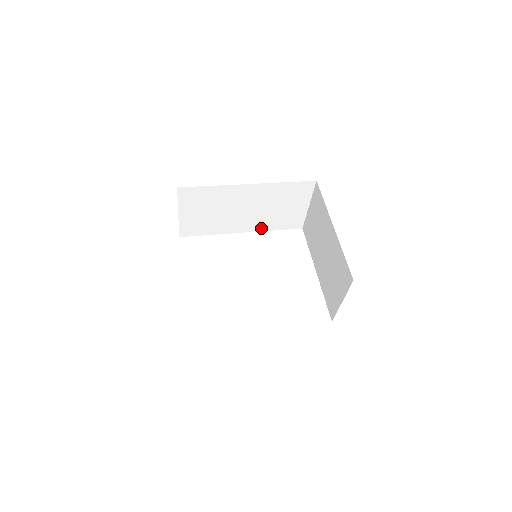
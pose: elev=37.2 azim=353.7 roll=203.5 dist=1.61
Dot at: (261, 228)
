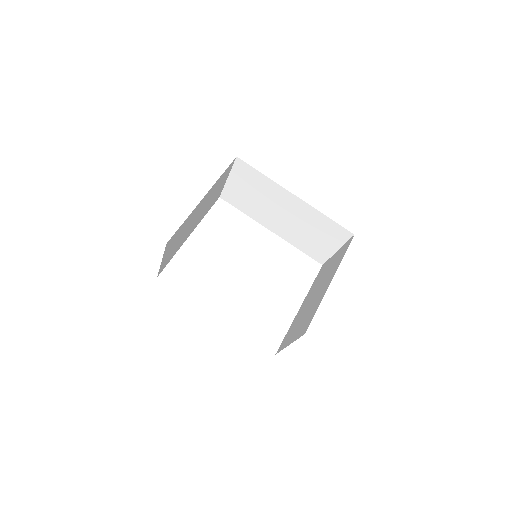
Dot at: (288, 239)
